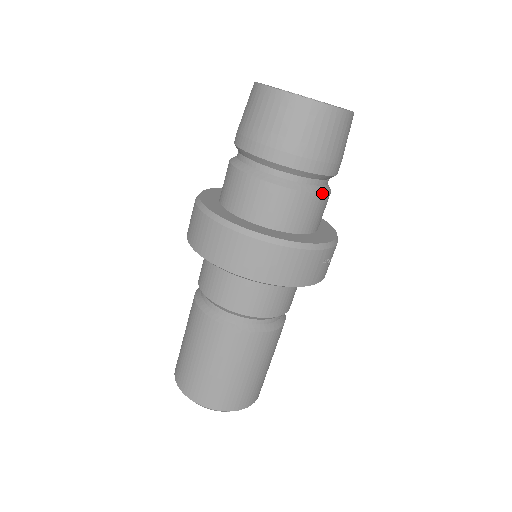
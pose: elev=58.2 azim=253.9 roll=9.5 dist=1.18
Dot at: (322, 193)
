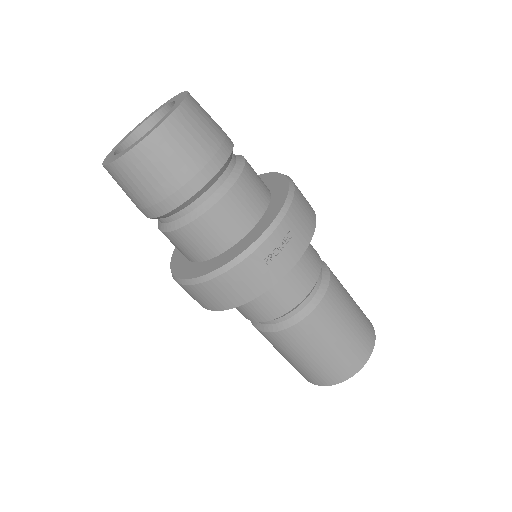
Dot at: (211, 206)
